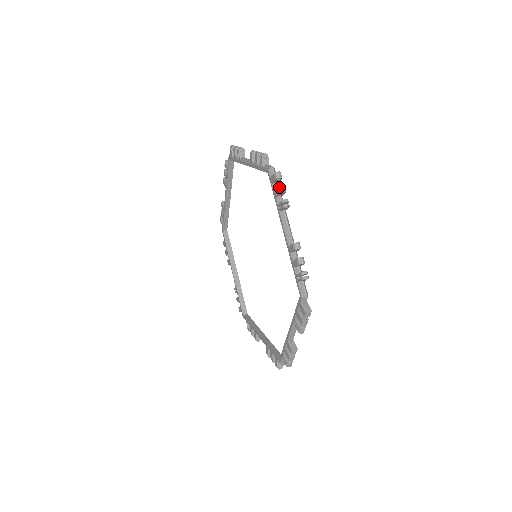
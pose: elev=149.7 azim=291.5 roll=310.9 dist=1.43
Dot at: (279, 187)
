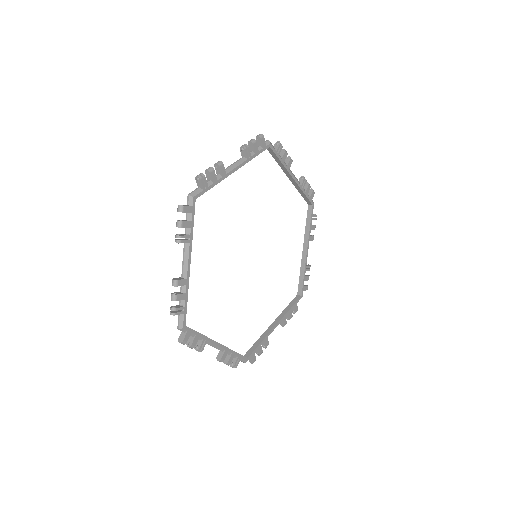
Dot at: occluded
